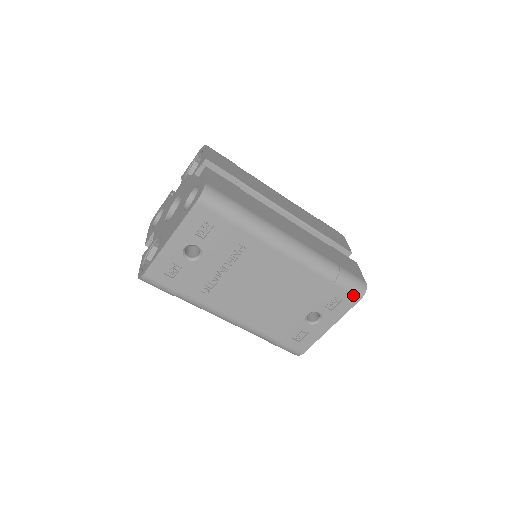
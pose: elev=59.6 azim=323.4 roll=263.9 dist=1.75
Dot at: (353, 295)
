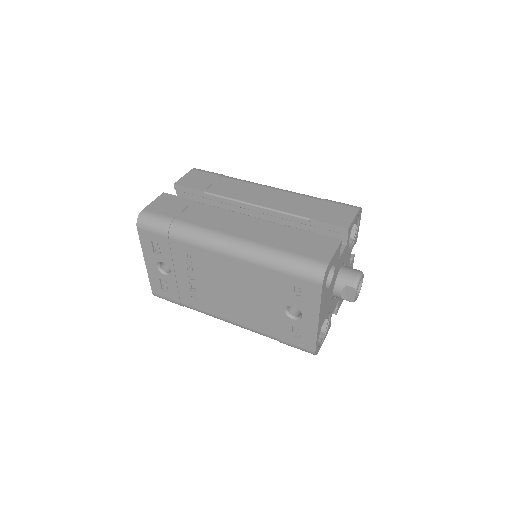
Dot at: (310, 281)
